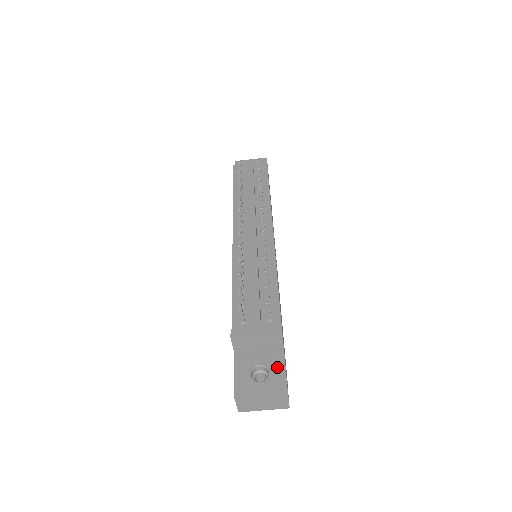
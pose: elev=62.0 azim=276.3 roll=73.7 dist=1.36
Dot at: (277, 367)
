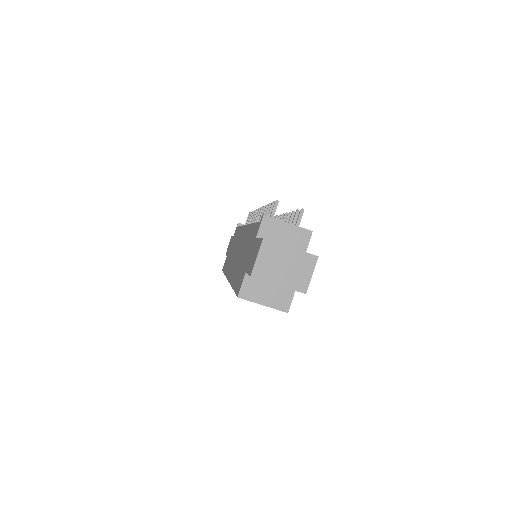
Dot at: occluded
